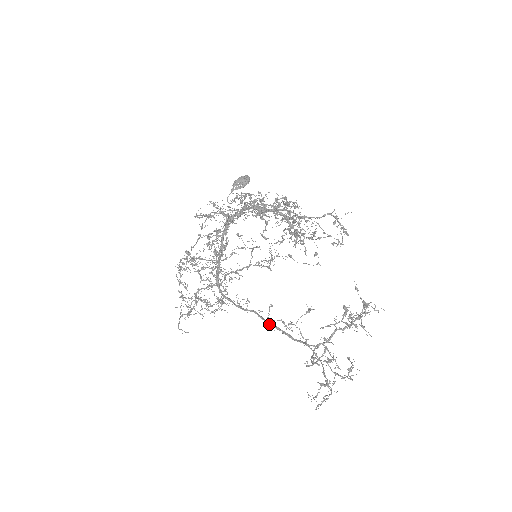
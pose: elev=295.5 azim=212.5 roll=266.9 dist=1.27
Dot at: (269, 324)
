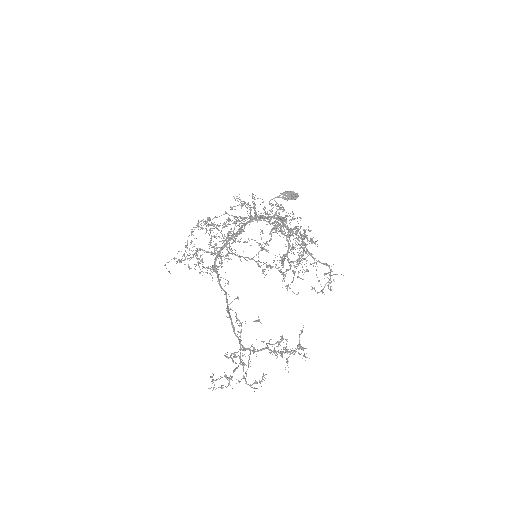
Dot at: (228, 309)
